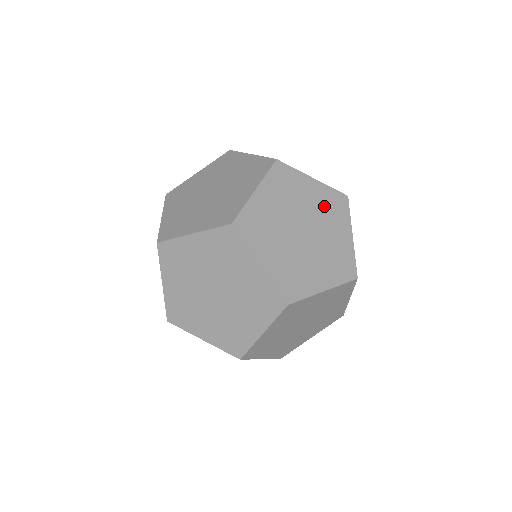
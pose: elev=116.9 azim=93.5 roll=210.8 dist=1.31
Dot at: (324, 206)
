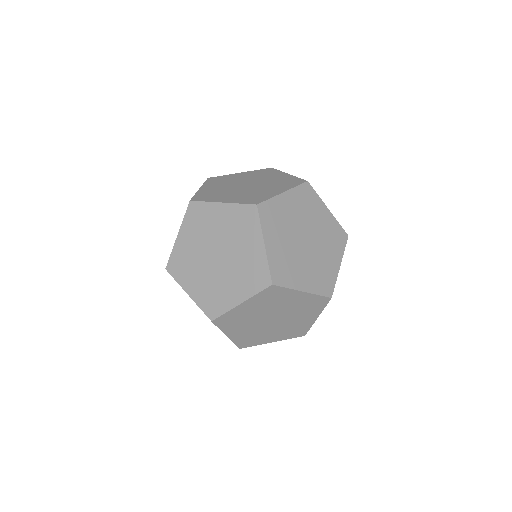
Dot at: (302, 207)
